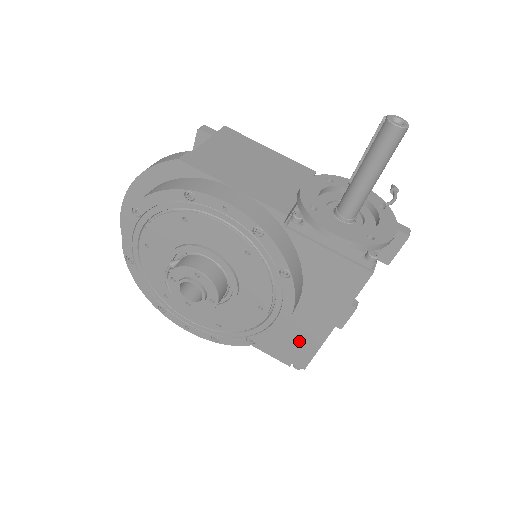
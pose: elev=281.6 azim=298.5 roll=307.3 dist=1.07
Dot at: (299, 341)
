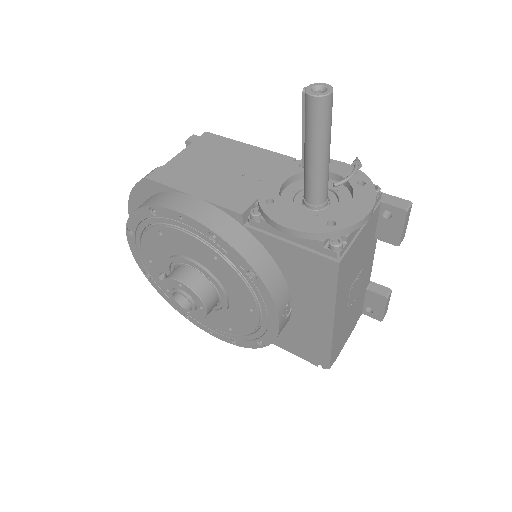
Dot at: (311, 340)
